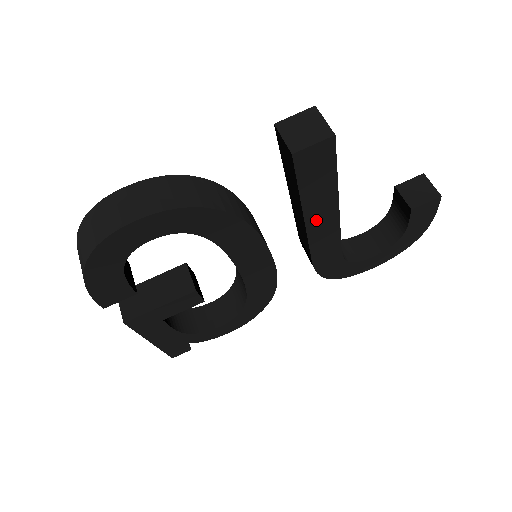
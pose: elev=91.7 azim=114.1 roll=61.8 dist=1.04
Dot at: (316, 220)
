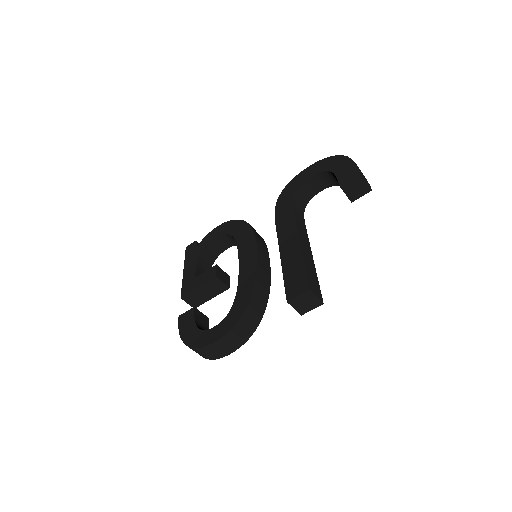
Dot at: occluded
